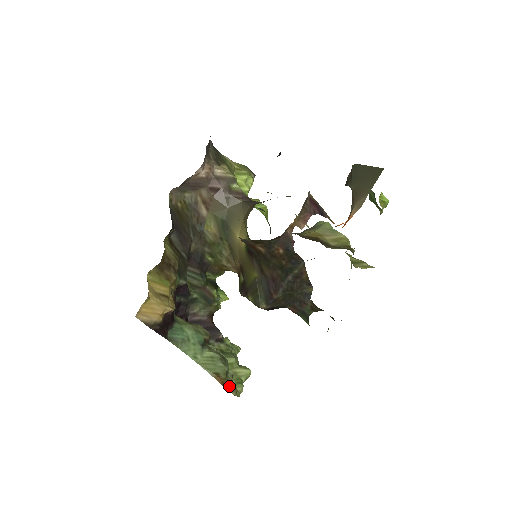
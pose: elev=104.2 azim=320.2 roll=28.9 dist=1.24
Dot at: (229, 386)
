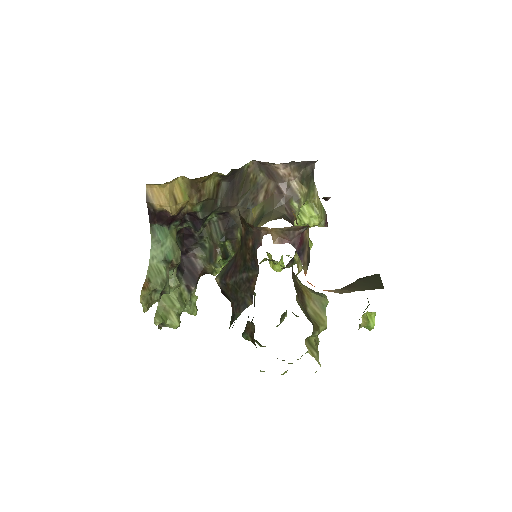
Dot at: (145, 294)
